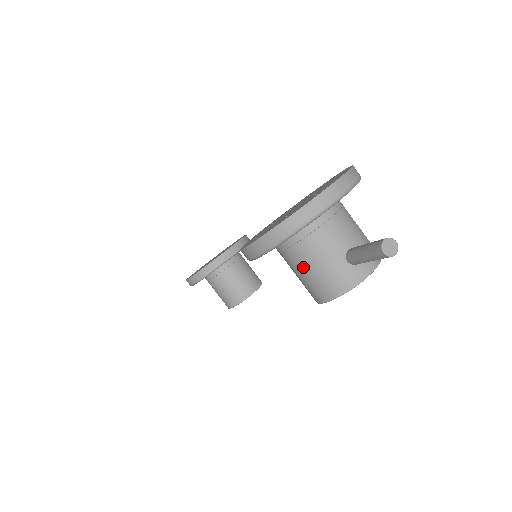
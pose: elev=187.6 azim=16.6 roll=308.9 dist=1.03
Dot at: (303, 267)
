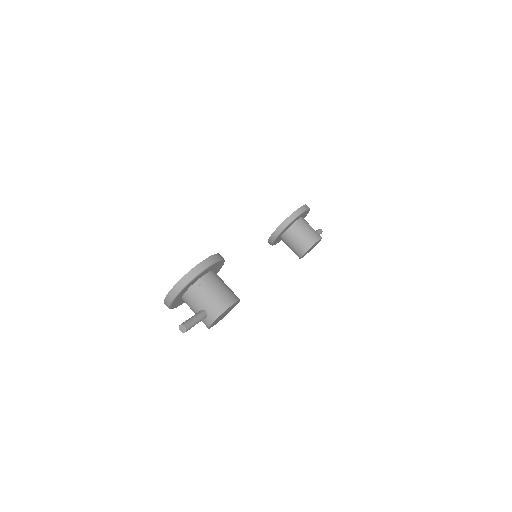
Dot at: occluded
